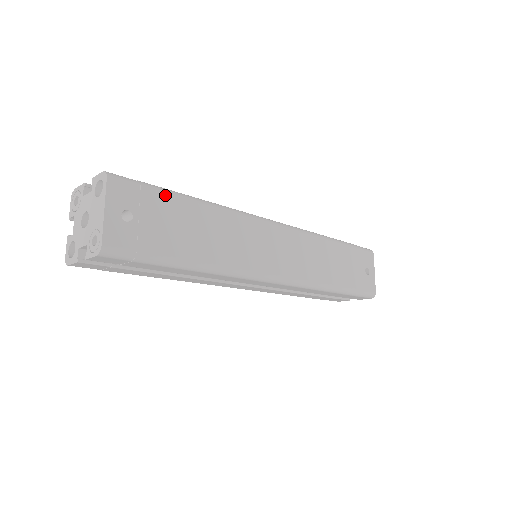
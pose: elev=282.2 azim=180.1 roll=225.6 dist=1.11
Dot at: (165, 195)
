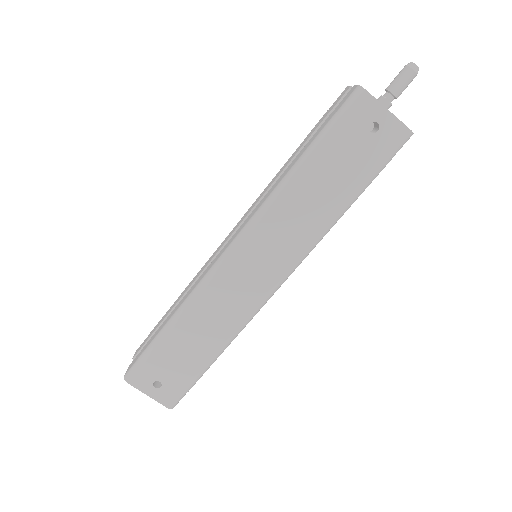
Dot at: (155, 351)
